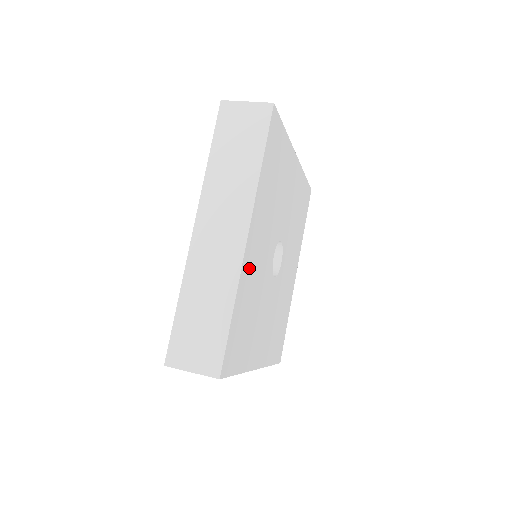
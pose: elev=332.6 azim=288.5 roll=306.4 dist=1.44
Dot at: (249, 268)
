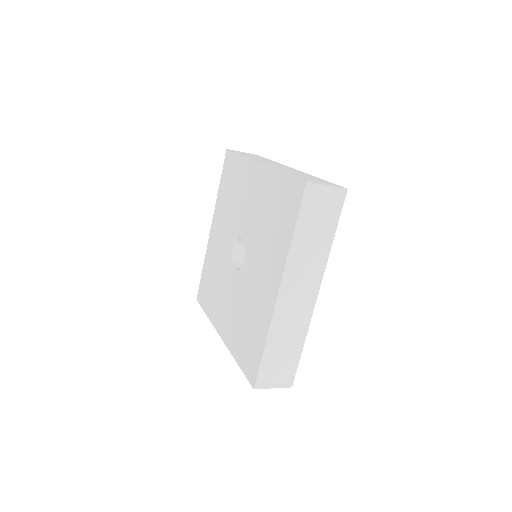
Dot at: occluded
